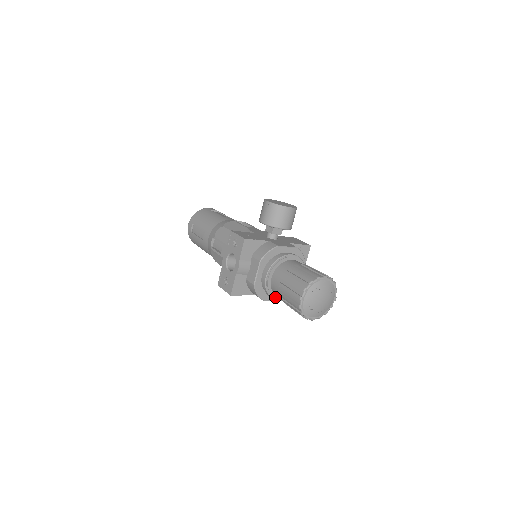
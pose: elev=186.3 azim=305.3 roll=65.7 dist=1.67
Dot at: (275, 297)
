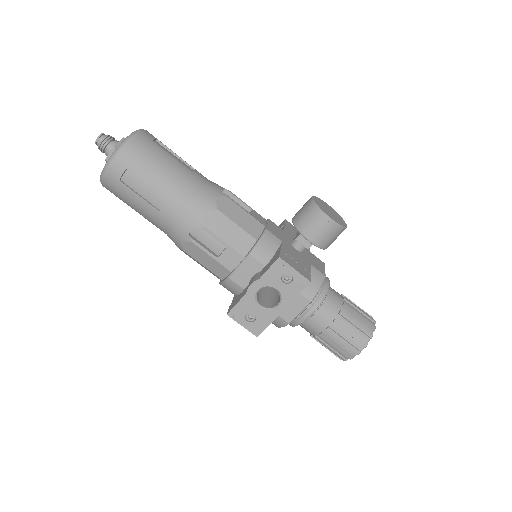
Dot at: occluded
